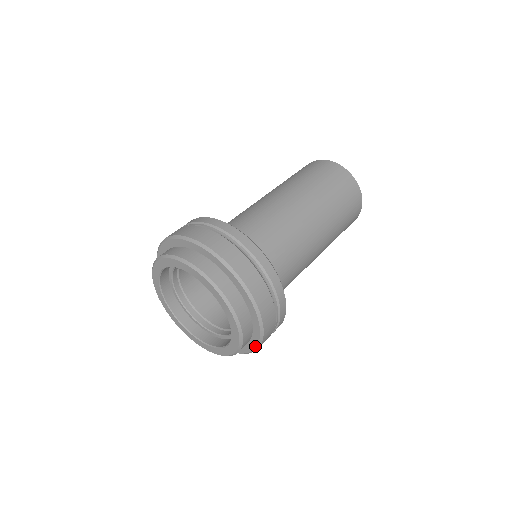
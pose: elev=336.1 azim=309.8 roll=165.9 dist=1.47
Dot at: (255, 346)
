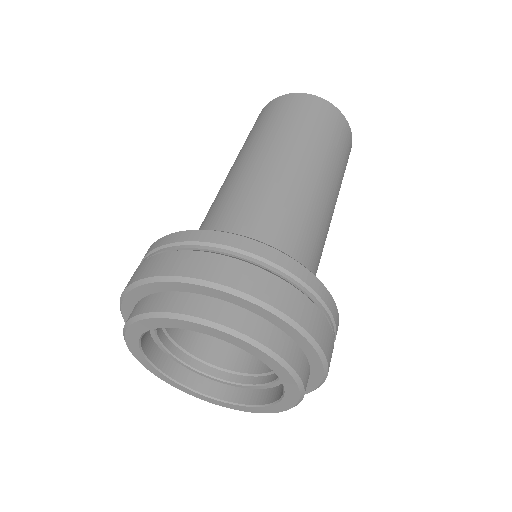
Dot at: occluded
